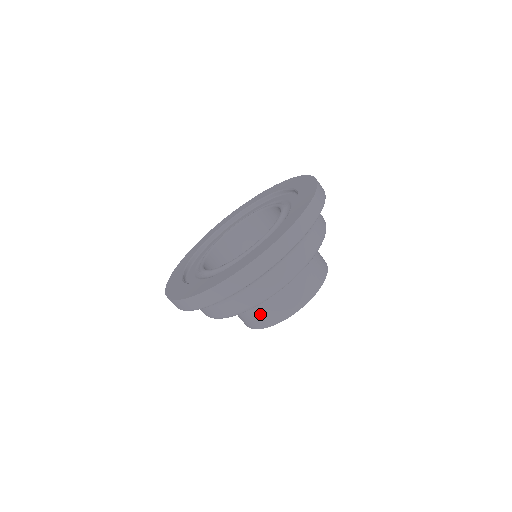
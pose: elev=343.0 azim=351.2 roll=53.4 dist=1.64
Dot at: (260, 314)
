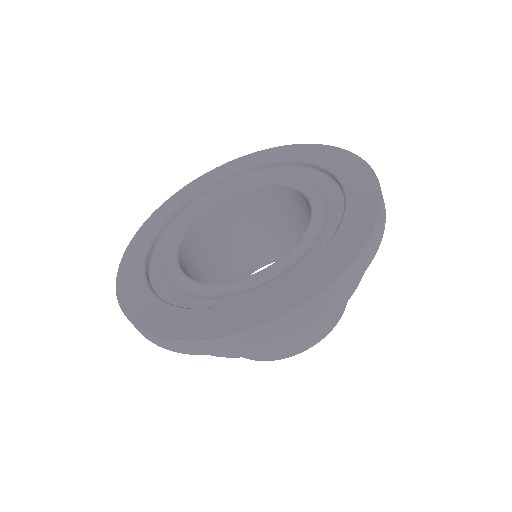
Dot at: occluded
